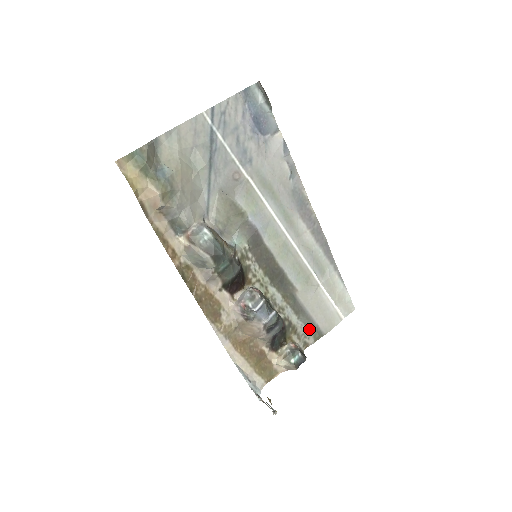
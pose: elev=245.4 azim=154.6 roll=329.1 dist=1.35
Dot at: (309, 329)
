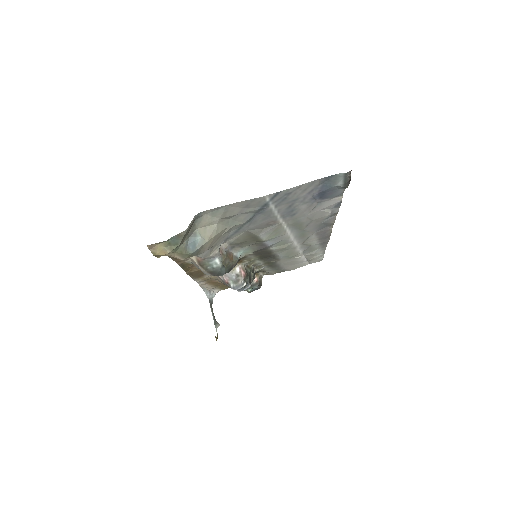
Dot at: (275, 271)
